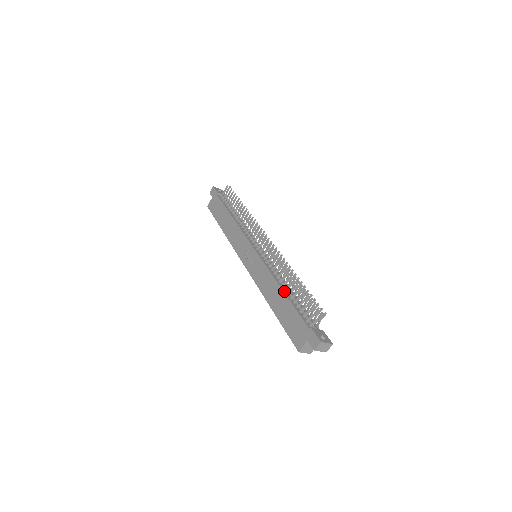
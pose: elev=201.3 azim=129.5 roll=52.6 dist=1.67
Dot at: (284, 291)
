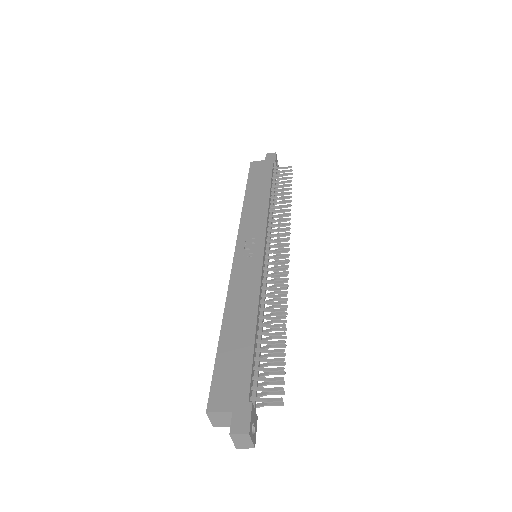
Dot at: (257, 325)
